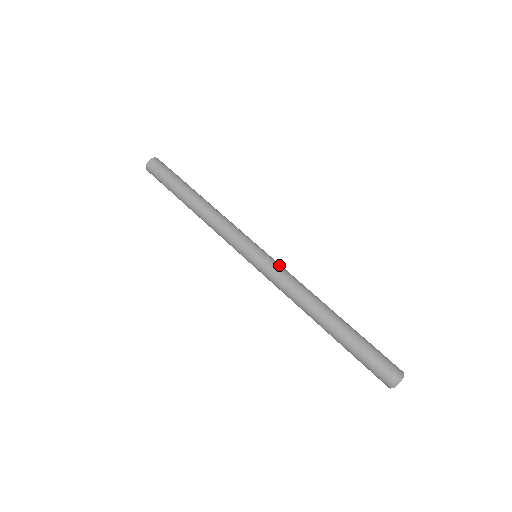
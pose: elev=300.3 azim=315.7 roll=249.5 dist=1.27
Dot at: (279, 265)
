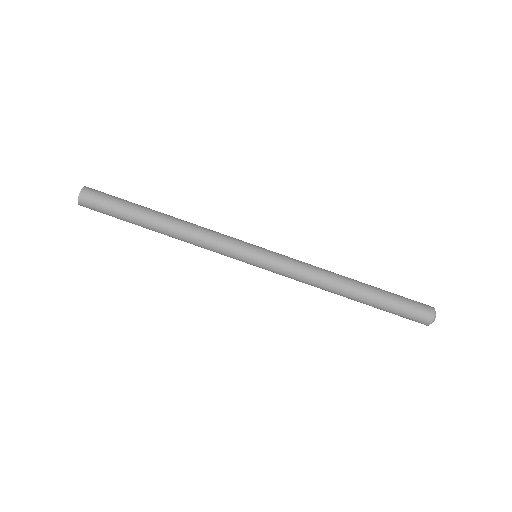
Dot at: (284, 262)
